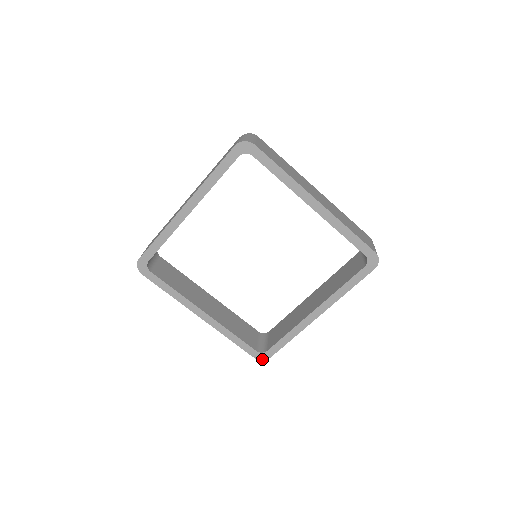
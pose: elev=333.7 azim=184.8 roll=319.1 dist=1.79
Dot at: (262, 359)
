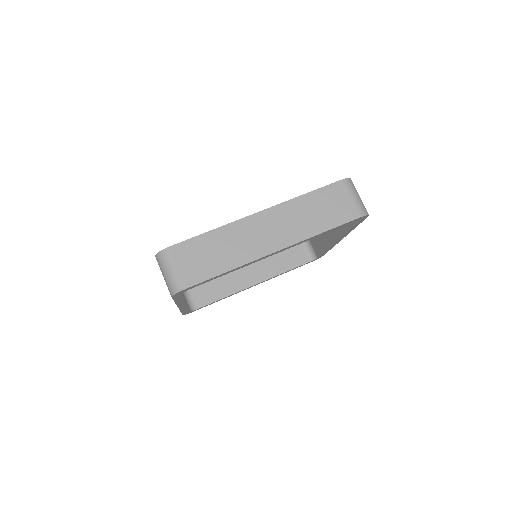
Dot at: occluded
